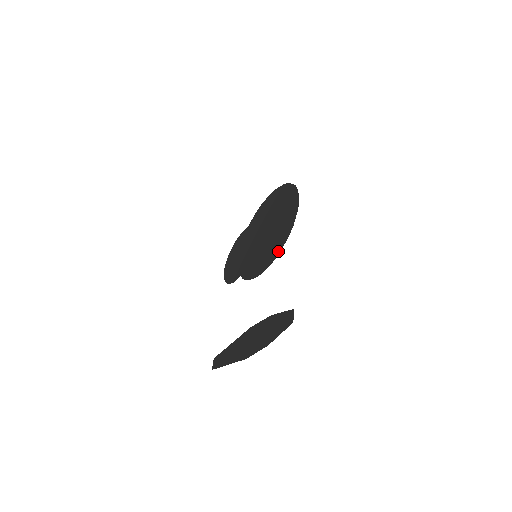
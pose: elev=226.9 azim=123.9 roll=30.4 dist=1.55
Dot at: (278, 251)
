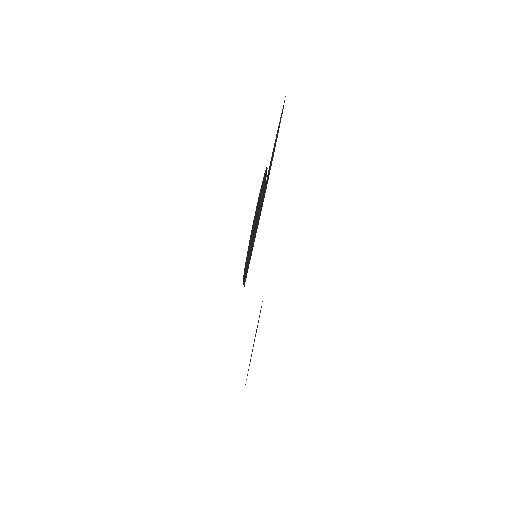
Dot at: occluded
